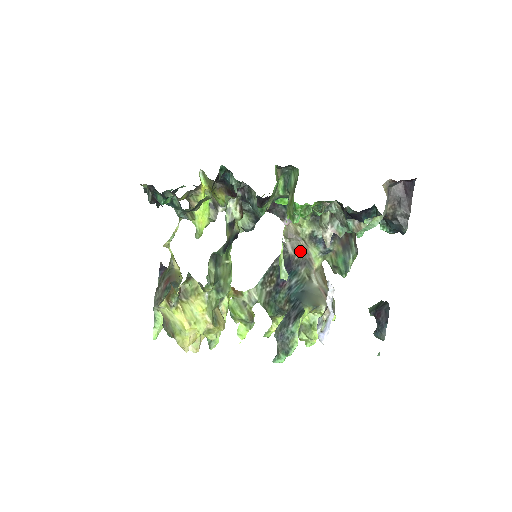
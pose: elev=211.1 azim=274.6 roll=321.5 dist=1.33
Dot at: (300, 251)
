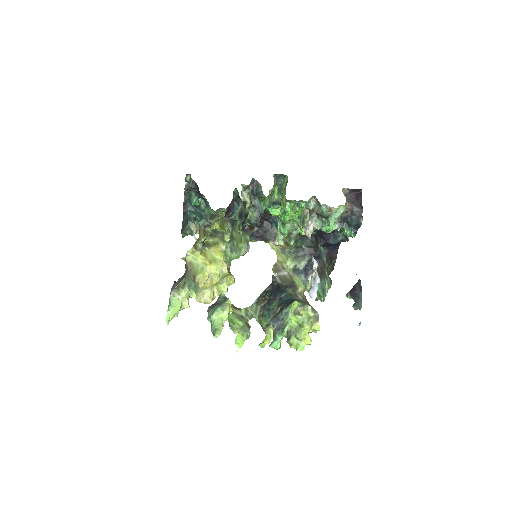
Dot at: (286, 280)
